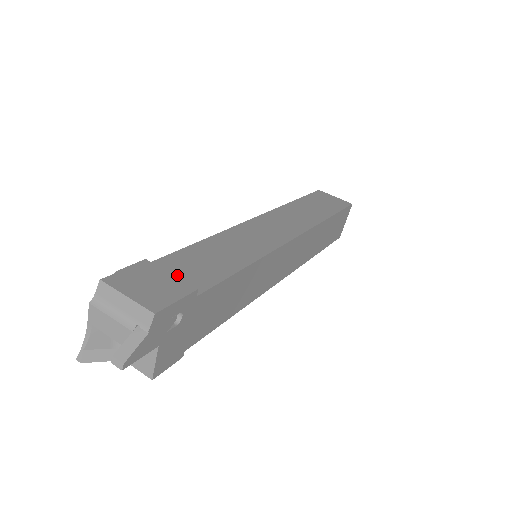
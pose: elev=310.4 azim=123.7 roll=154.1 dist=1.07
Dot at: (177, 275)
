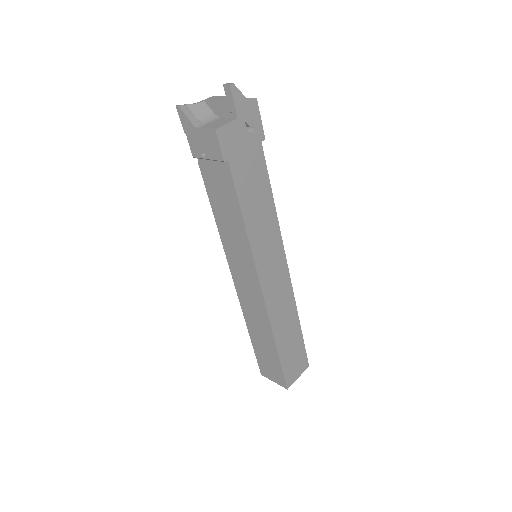
Dot at: occluded
